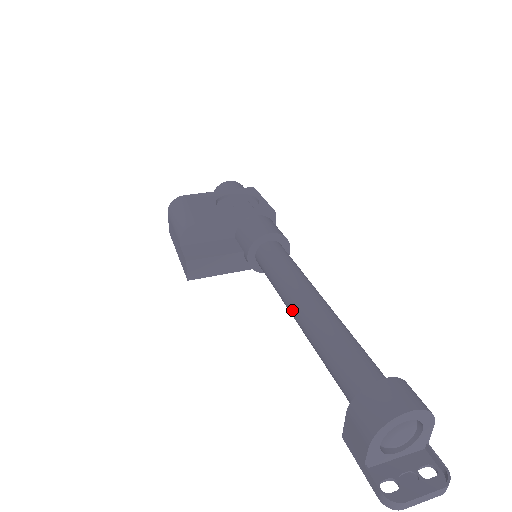
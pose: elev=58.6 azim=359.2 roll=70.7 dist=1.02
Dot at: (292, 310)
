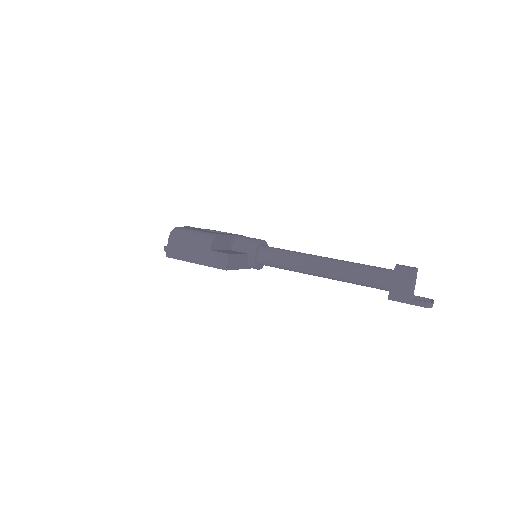
Dot at: (316, 266)
